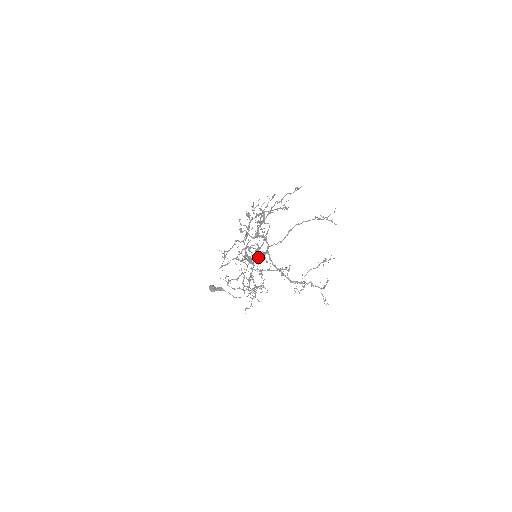
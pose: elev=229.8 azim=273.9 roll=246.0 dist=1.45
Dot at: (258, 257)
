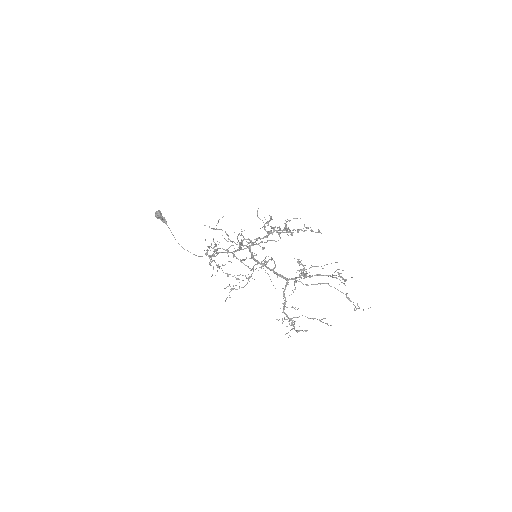
Dot at: occluded
